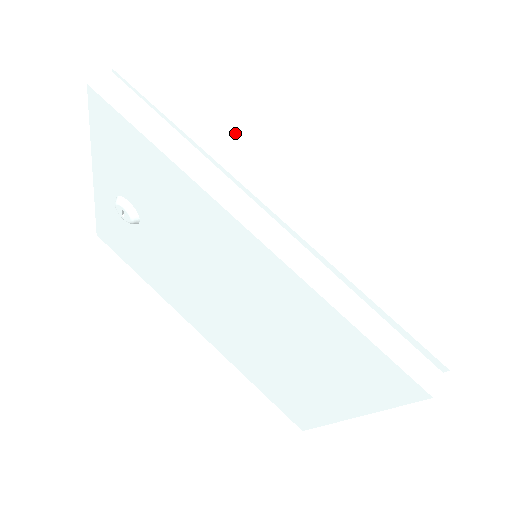
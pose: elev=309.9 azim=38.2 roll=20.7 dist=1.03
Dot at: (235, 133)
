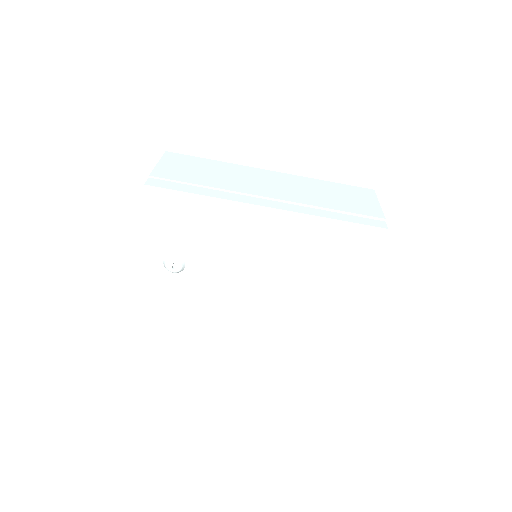
Dot at: (224, 179)
